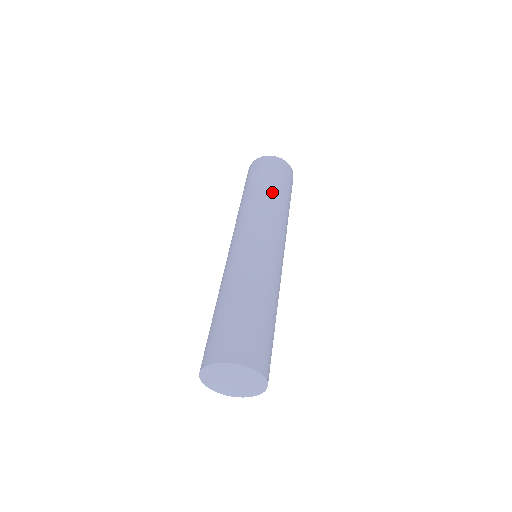
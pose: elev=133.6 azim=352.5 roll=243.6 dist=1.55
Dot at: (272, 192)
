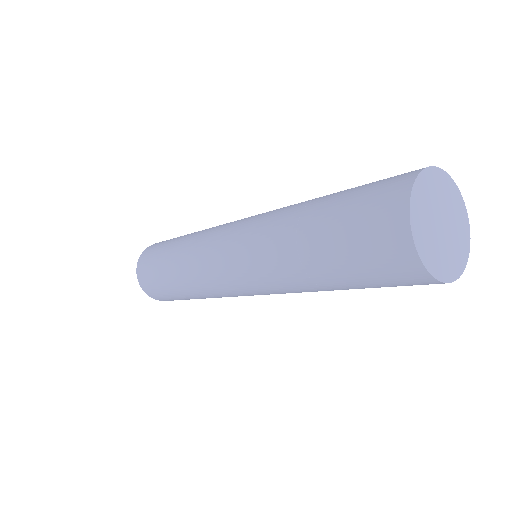
Dot at: occluded
